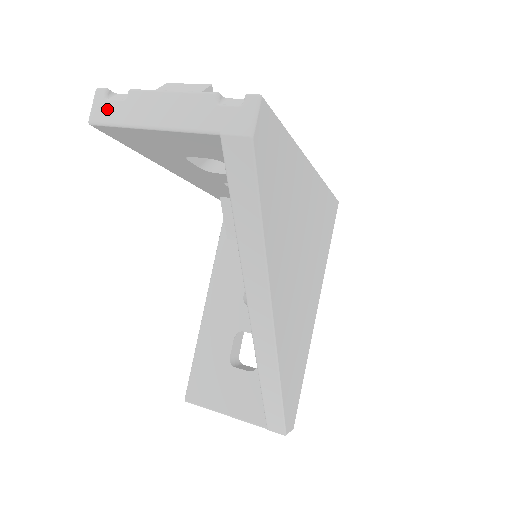
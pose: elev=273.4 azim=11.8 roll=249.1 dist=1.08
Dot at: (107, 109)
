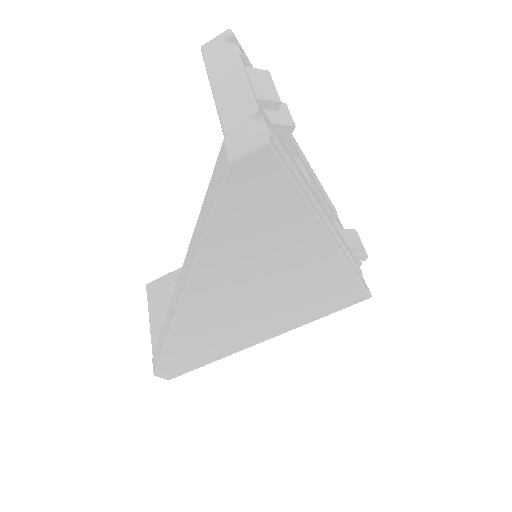
Dot at: (215, 49)
